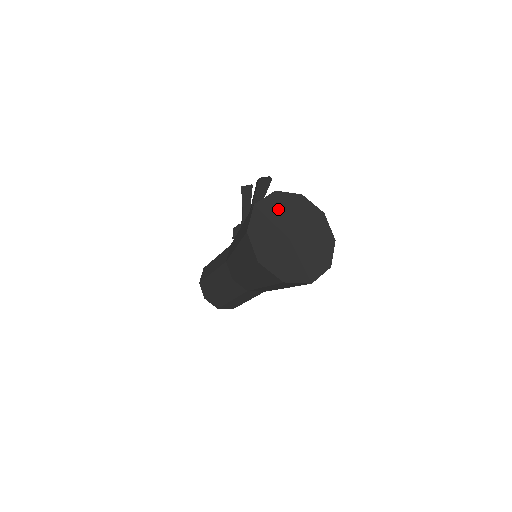
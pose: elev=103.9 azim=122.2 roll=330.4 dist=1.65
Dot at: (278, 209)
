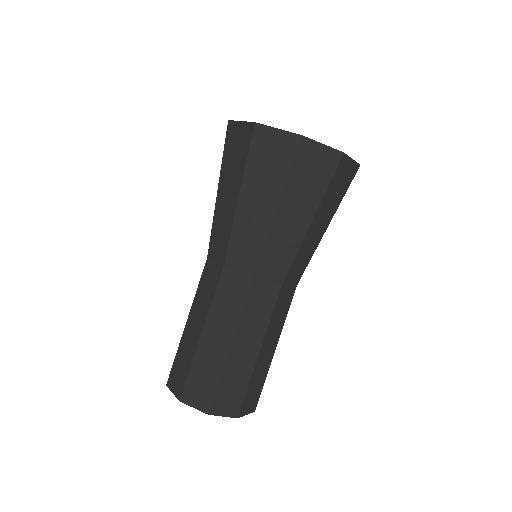
Dot at: occluded
